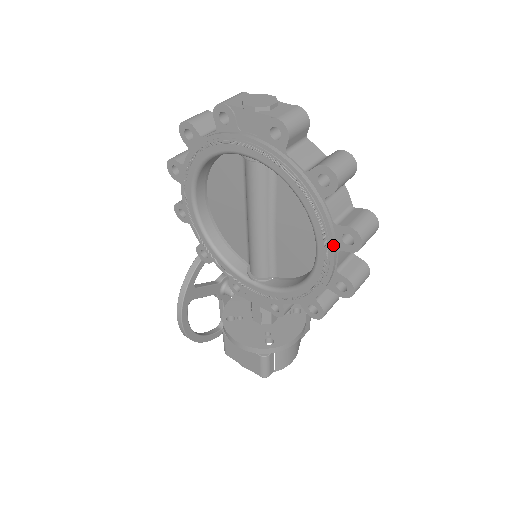
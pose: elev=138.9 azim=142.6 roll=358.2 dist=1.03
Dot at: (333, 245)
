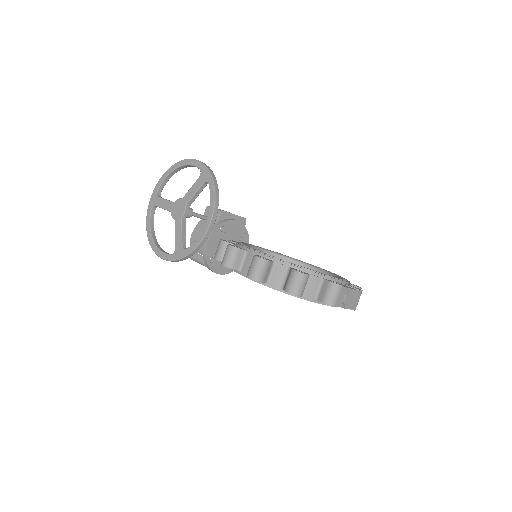
Dot at: occluded
